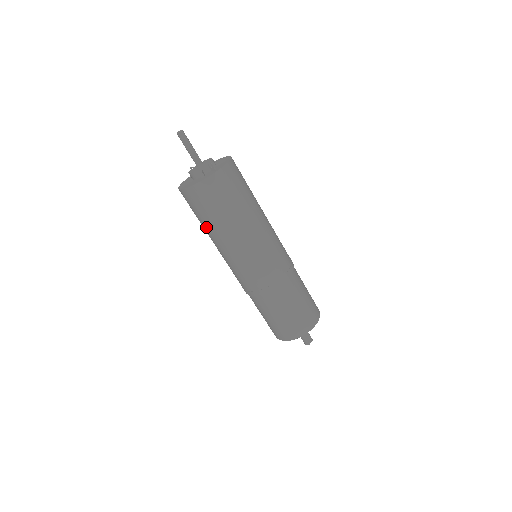
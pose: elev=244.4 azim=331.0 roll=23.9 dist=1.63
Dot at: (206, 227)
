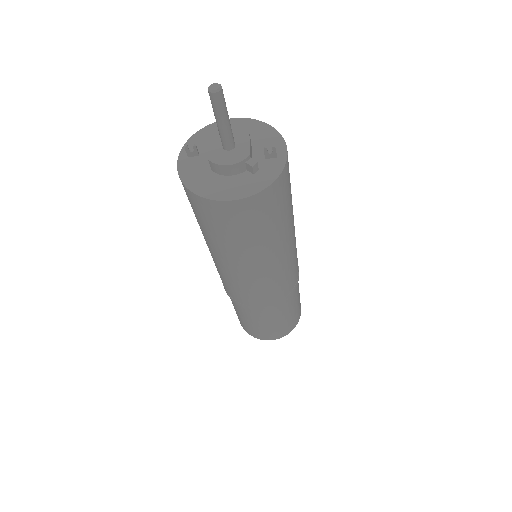
Dot at: (239, 247)
